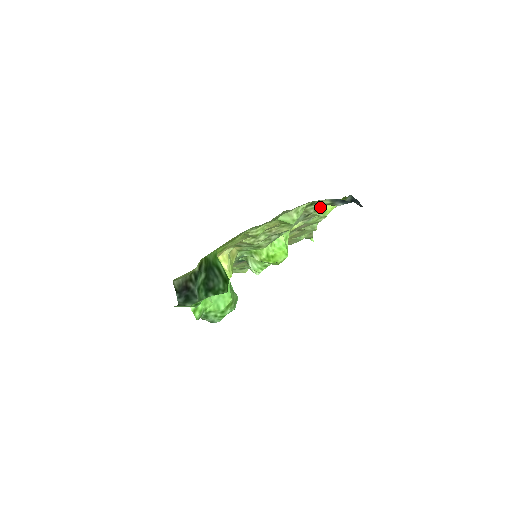
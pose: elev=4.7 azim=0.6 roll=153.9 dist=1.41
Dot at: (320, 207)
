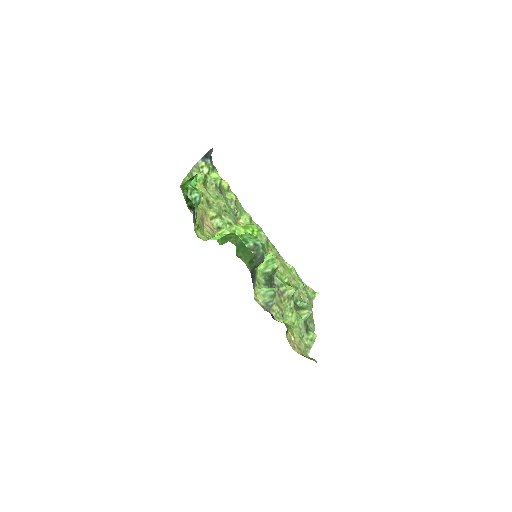
Dot at: (213, 178)
